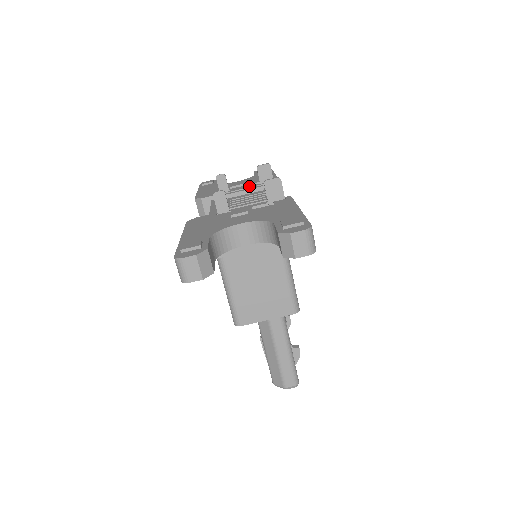
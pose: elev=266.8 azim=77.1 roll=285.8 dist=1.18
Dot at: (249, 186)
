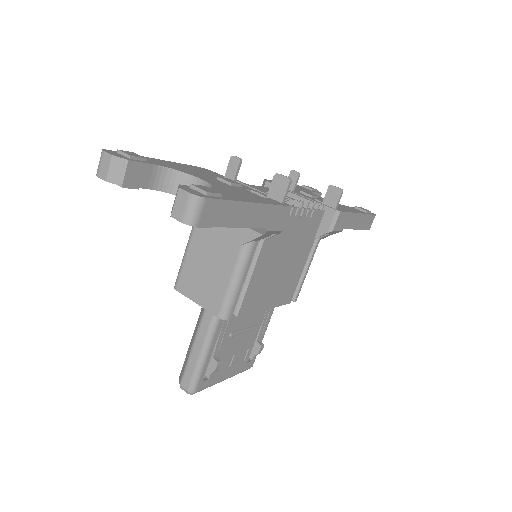
Dot at: (311, 198)
